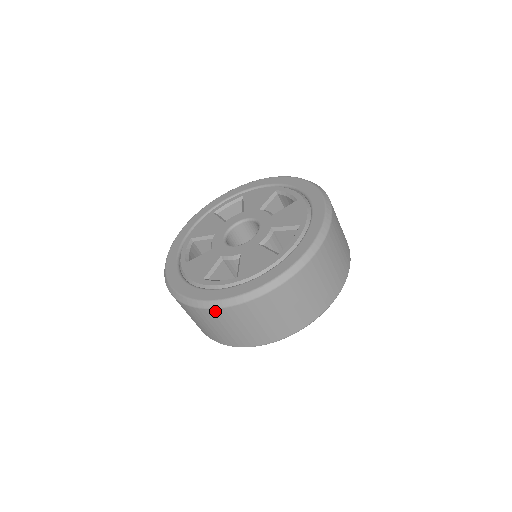
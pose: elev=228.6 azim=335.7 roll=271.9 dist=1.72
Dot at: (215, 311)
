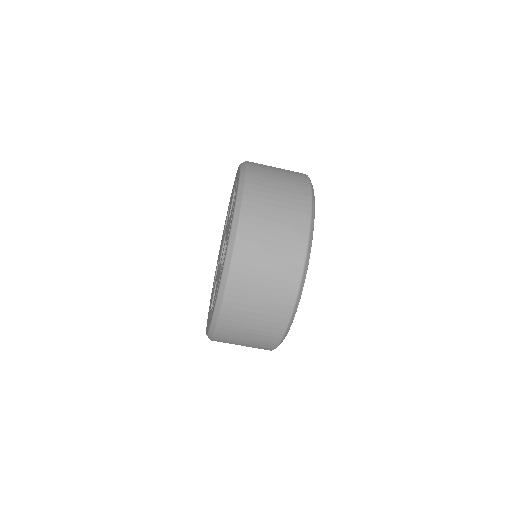
Dot at: (236, 259)
